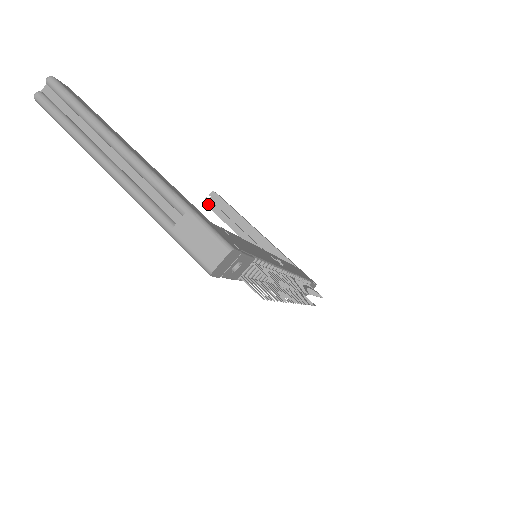
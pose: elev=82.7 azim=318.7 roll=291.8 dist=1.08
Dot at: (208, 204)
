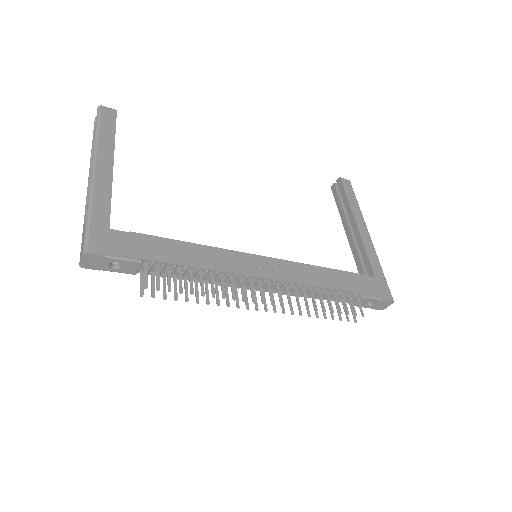
Dot at: (333, 190)
